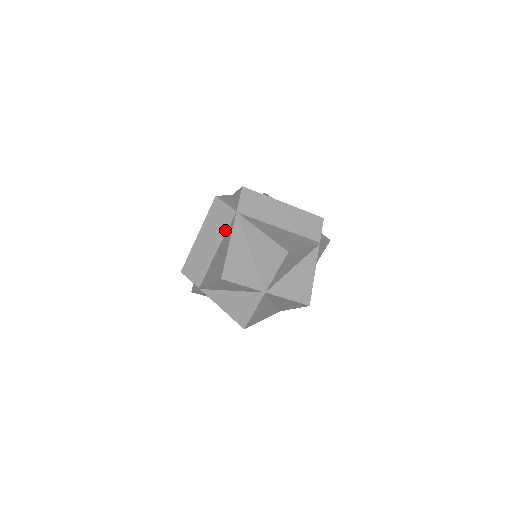
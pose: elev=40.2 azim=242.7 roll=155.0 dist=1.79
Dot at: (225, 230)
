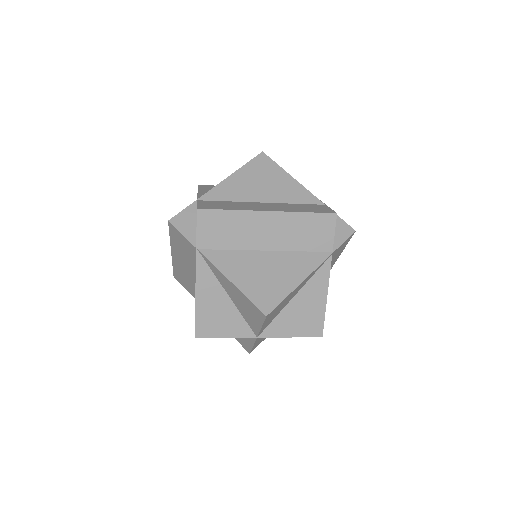
Dot at: (194, 261)
